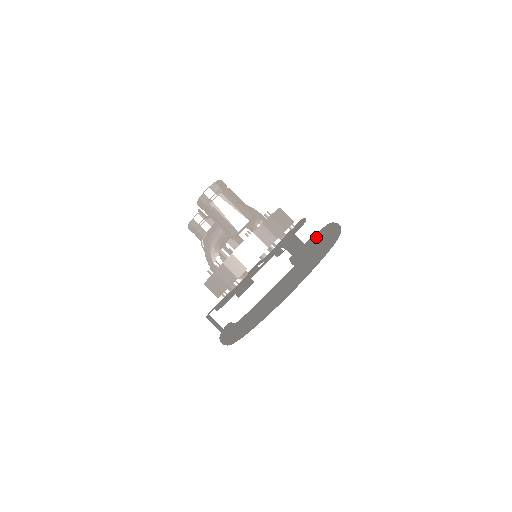
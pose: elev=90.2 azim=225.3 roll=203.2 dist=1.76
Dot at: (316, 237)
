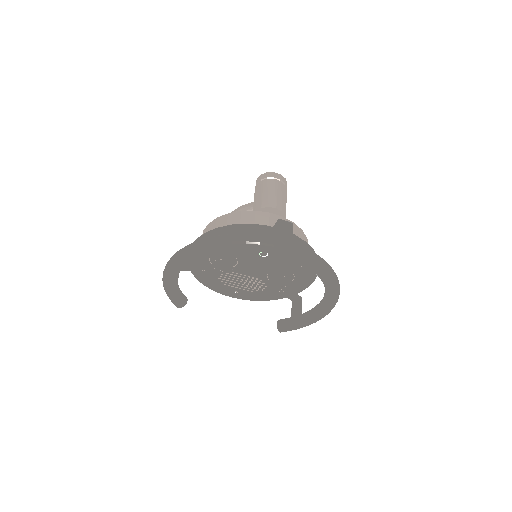
Dot at: (315, 306)
